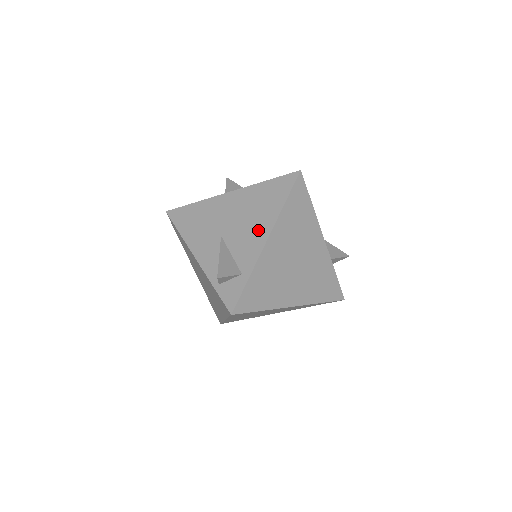
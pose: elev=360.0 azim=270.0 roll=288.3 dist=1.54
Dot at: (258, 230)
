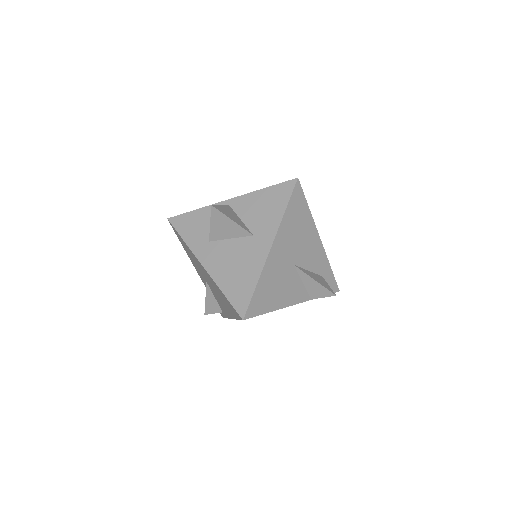
Dot at: (225, 309)
